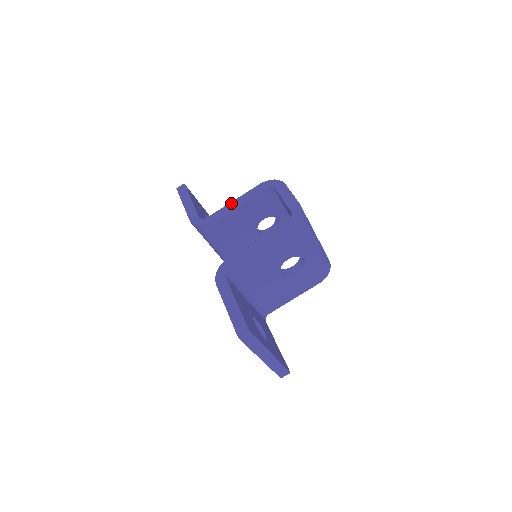
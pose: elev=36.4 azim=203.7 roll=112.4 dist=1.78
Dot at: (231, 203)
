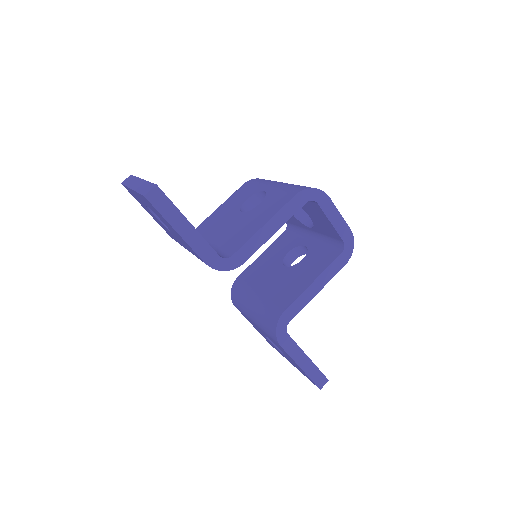
Dot at: (263, 229)
